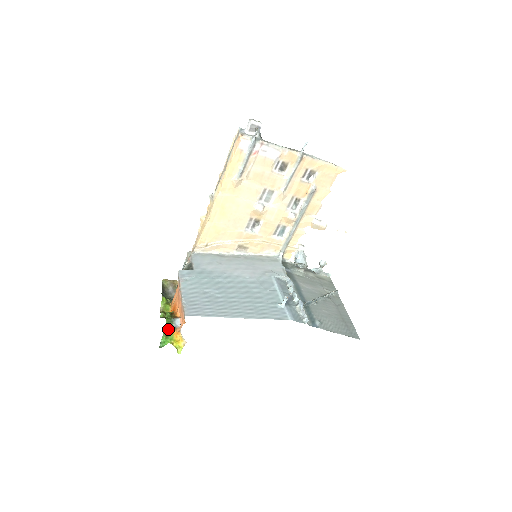
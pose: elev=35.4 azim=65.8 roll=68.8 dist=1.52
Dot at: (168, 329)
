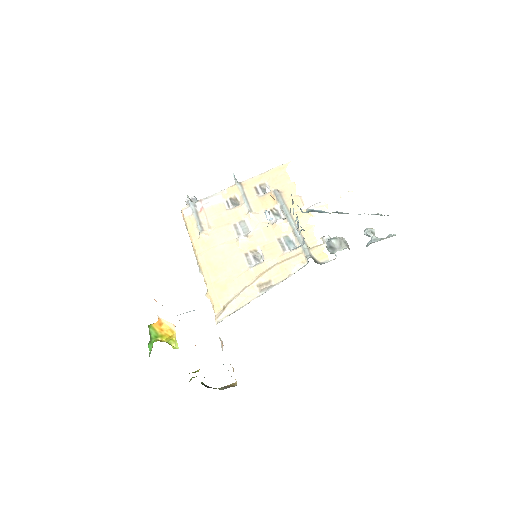
Dot at: (149, 331)
